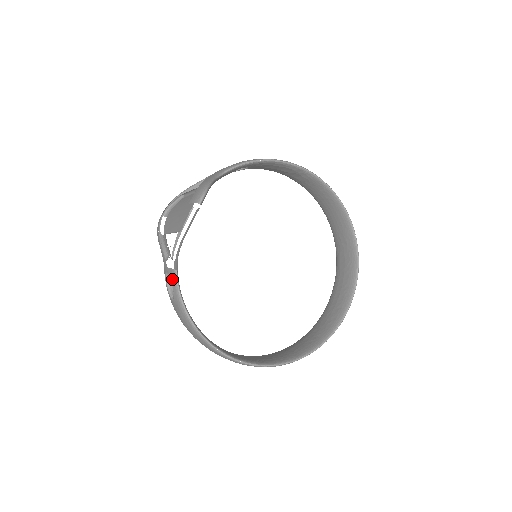
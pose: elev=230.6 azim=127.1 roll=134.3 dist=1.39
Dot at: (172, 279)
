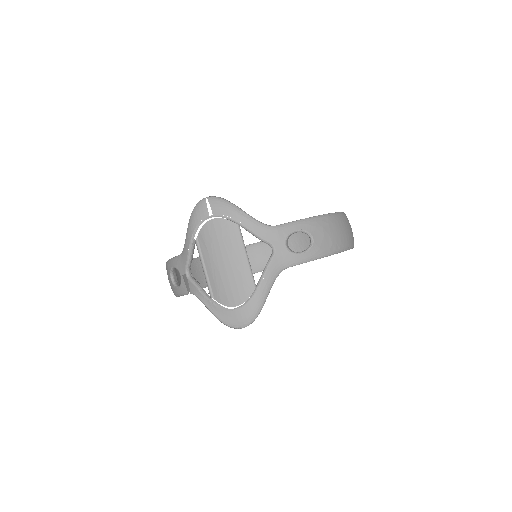
Dot at: (182, 289)
